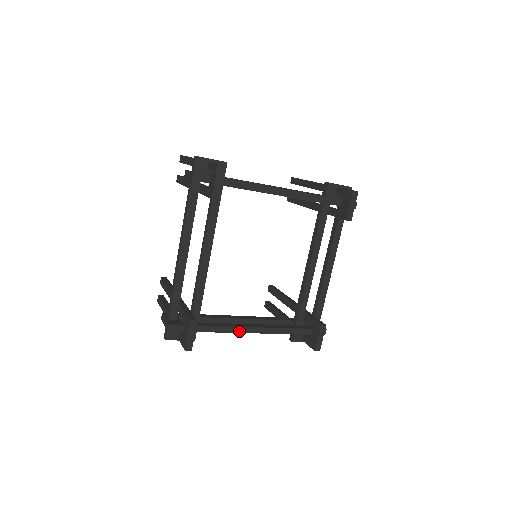
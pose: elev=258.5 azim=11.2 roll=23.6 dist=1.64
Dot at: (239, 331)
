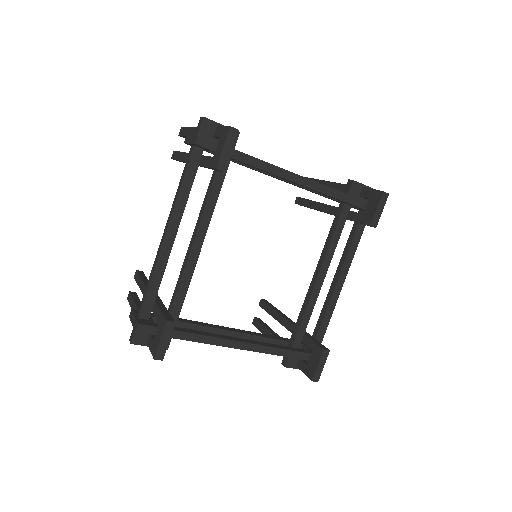
Dot at: (224, 344)
